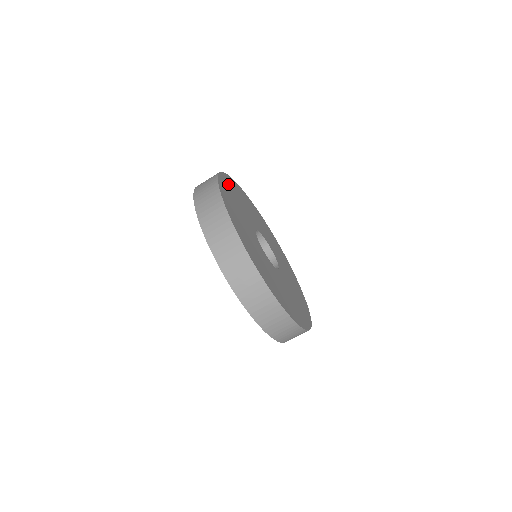
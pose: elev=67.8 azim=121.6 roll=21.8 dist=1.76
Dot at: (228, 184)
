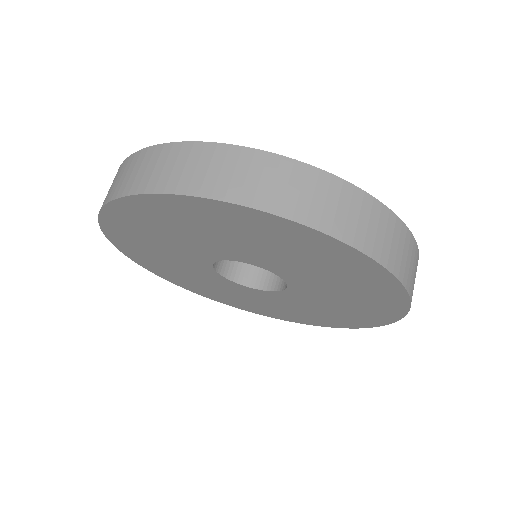
Dot at: occluded
